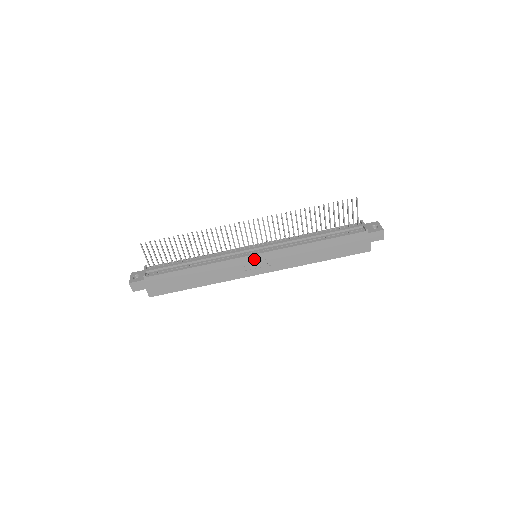
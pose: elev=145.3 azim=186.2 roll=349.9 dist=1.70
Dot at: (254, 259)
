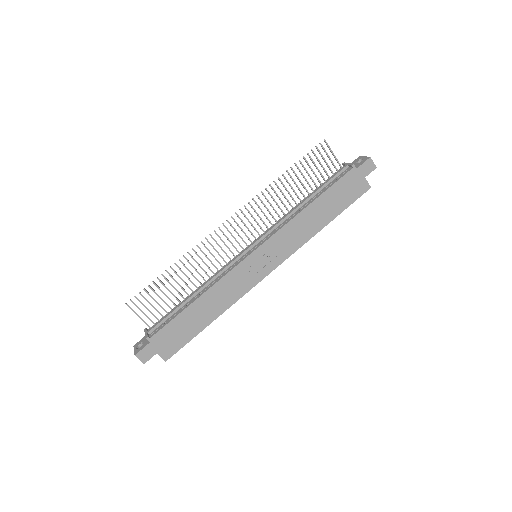
Dot at: (255, 258)
